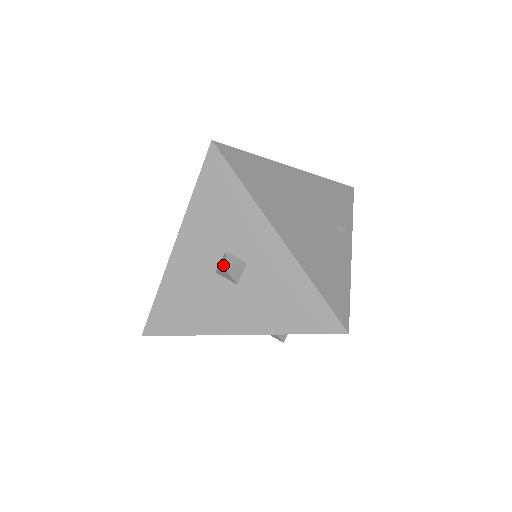
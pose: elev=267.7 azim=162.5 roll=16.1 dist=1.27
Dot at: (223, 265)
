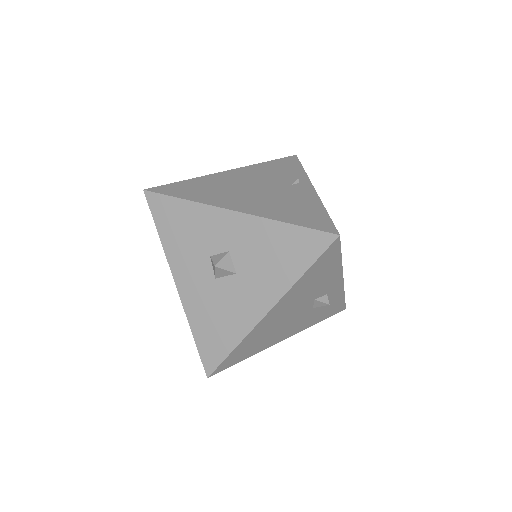
Dot at: (213, 266)
